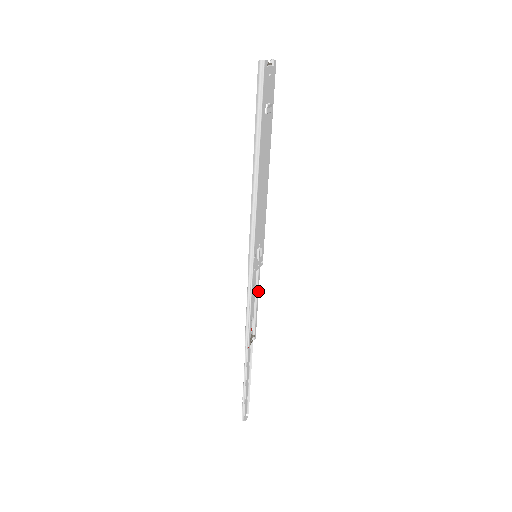
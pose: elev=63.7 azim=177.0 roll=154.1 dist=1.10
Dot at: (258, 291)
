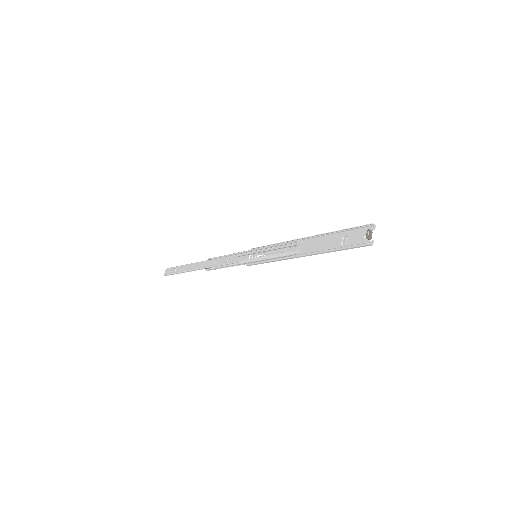
Dot at: occluded
